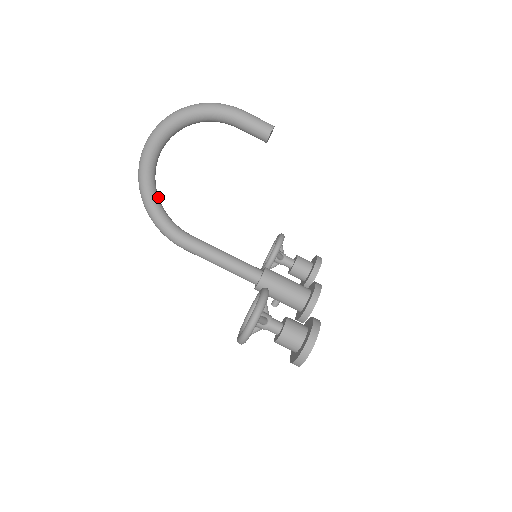
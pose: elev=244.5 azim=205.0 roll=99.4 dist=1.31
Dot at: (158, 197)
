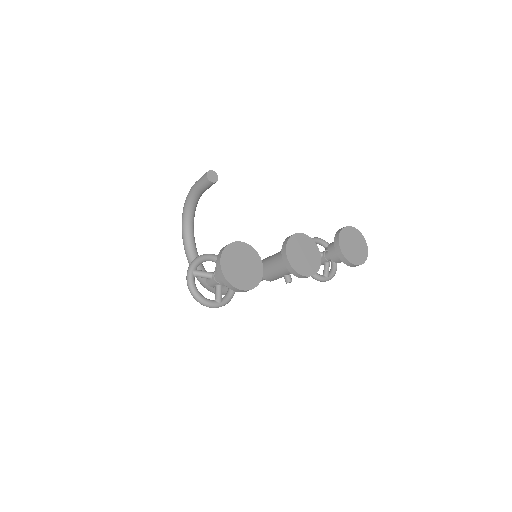
Dot at: occluded
